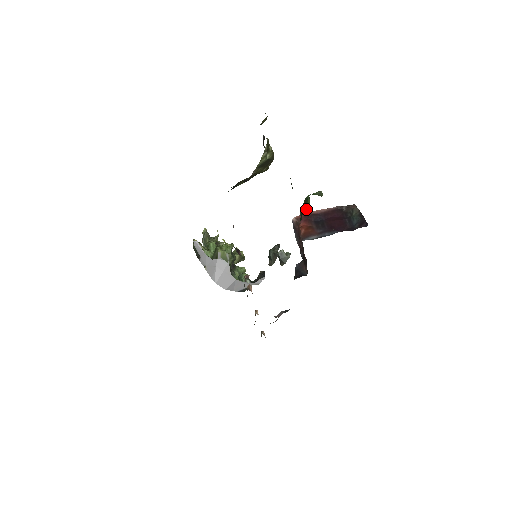
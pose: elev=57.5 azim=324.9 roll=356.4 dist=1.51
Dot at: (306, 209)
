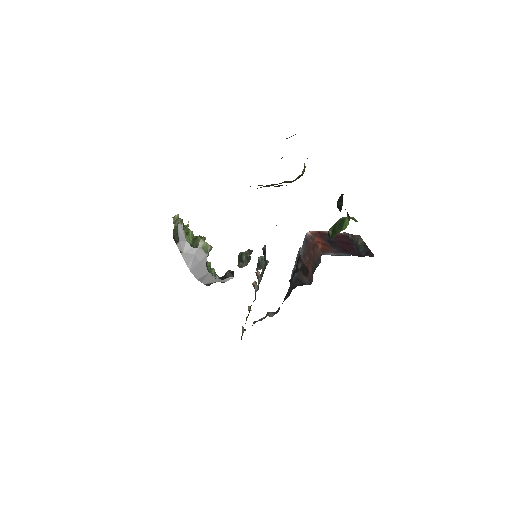
Dot at: (343, 229)
